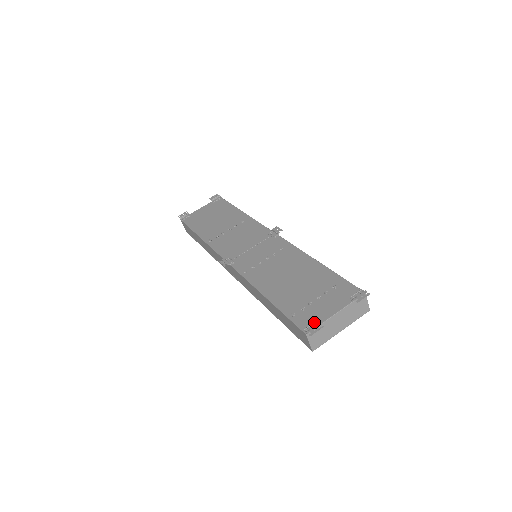
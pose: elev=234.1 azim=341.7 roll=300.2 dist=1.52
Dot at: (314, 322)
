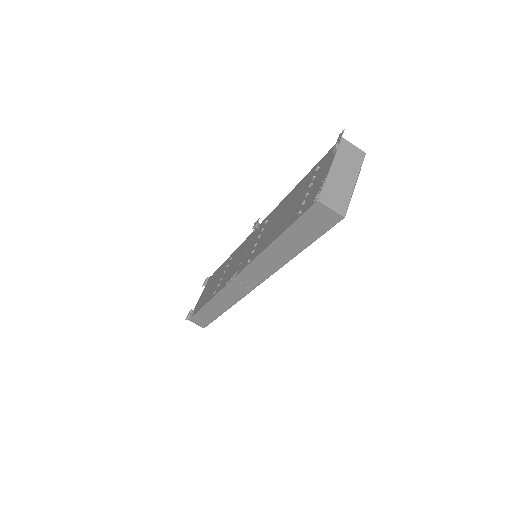
Dot at: occluded
